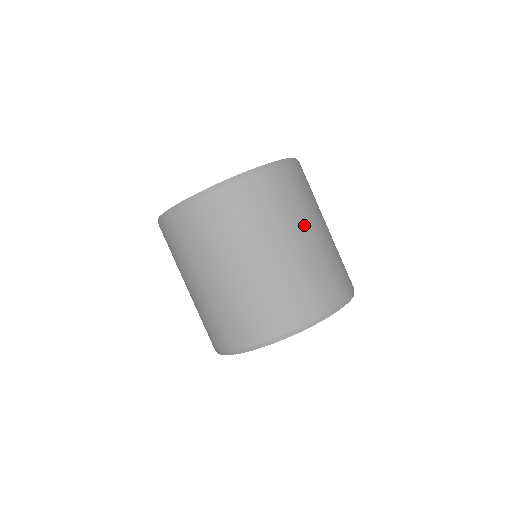
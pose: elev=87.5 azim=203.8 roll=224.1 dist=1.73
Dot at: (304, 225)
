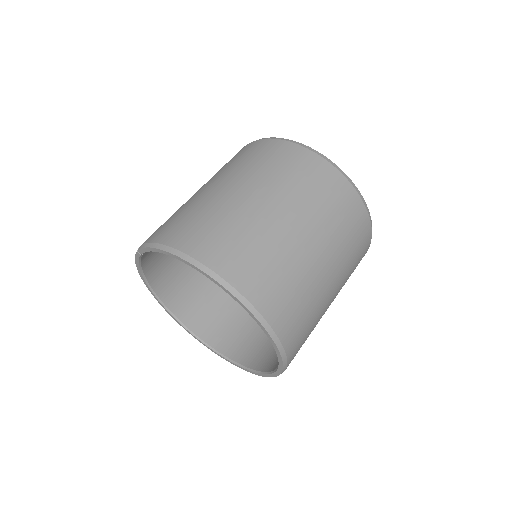
Dot at: (304, 220)
